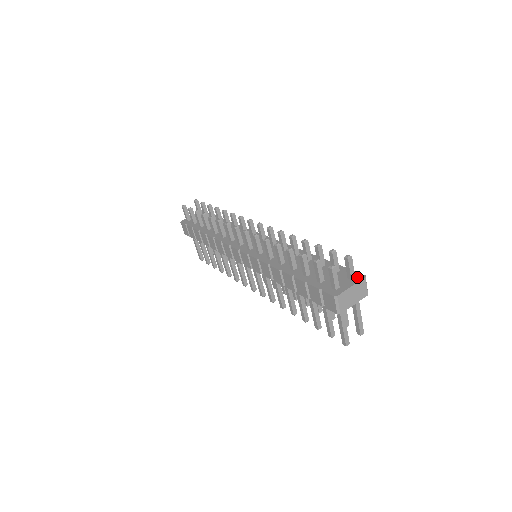
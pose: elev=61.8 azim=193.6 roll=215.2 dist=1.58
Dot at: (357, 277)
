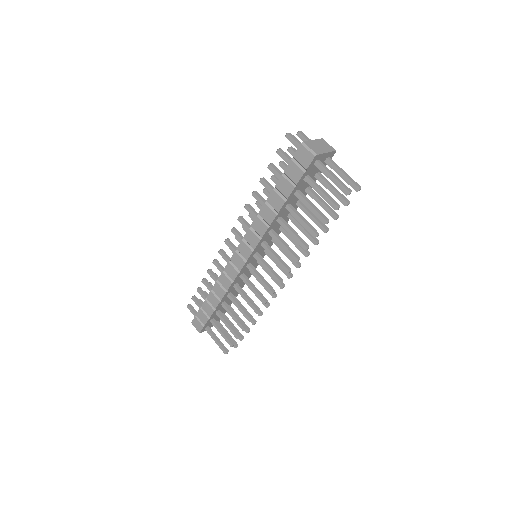
Dot at: occluded
